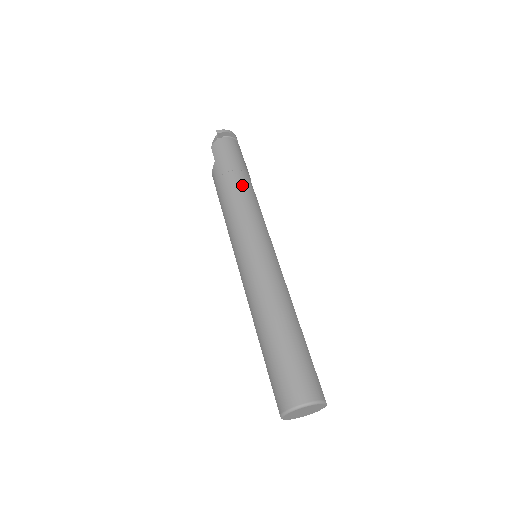
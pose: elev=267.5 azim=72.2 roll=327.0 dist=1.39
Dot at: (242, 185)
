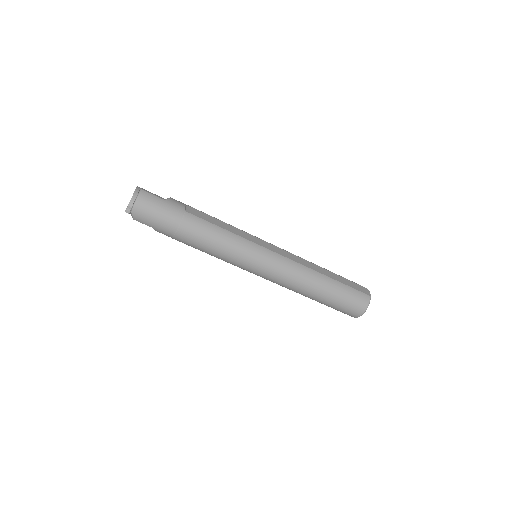
Dot at: (199, 232)
